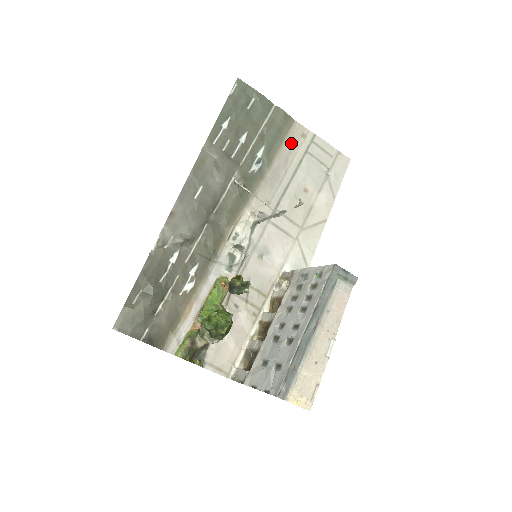
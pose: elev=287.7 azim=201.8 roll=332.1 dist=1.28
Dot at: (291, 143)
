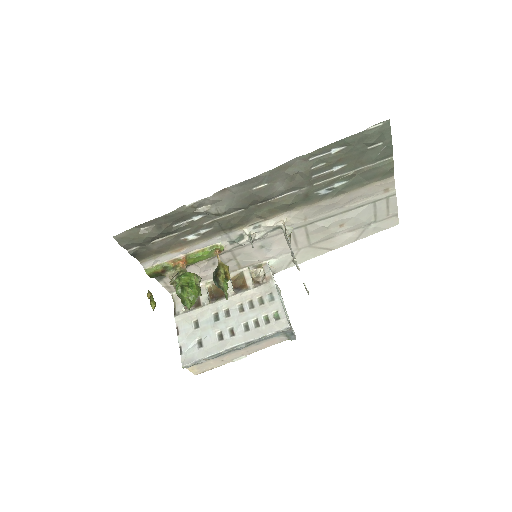
Dot at: (370, 190)
